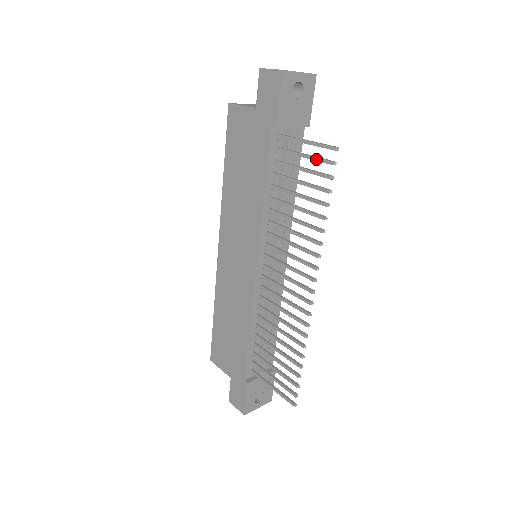
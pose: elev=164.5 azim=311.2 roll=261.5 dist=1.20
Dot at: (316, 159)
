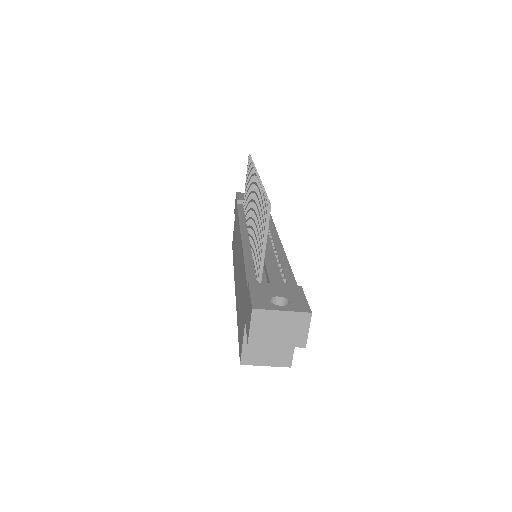
Dot at: (247, 171)
